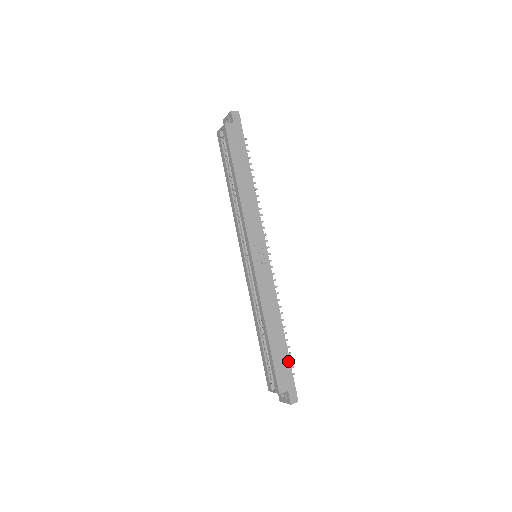
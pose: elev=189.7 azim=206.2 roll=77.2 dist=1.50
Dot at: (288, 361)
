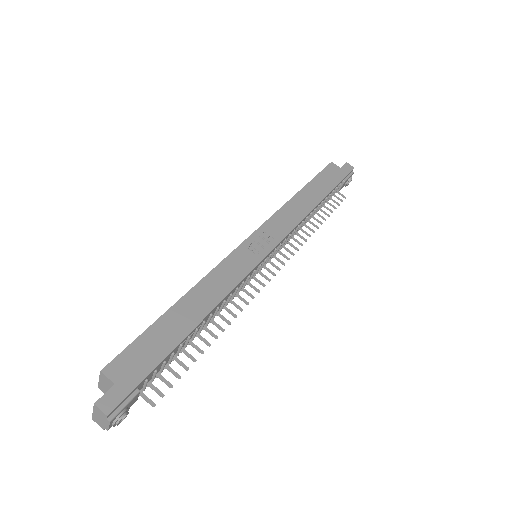
Dot at: (162, 355)
